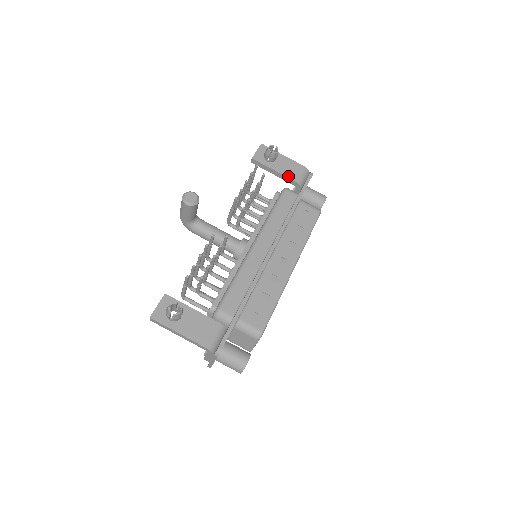
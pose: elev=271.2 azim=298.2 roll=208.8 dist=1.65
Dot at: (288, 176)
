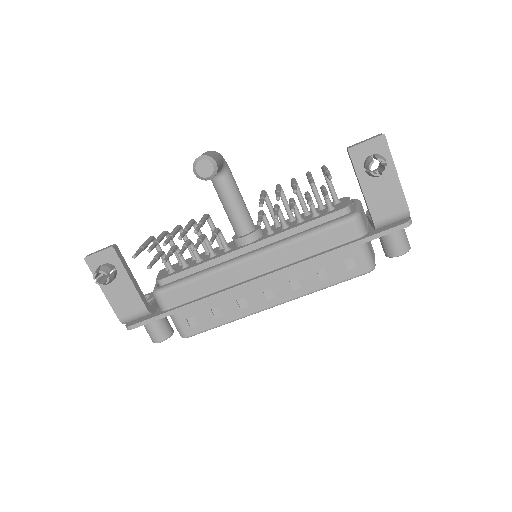
Dot at: (371, 207)
